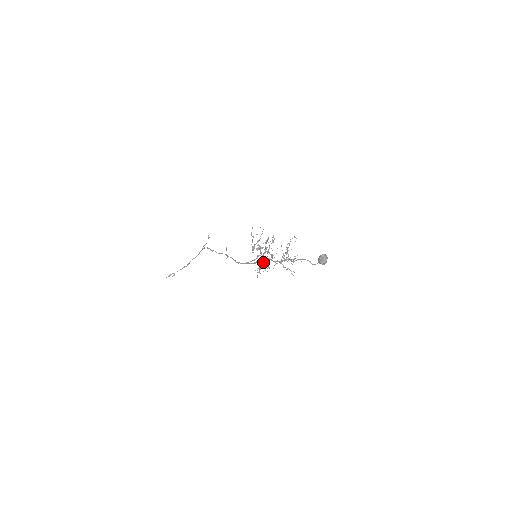
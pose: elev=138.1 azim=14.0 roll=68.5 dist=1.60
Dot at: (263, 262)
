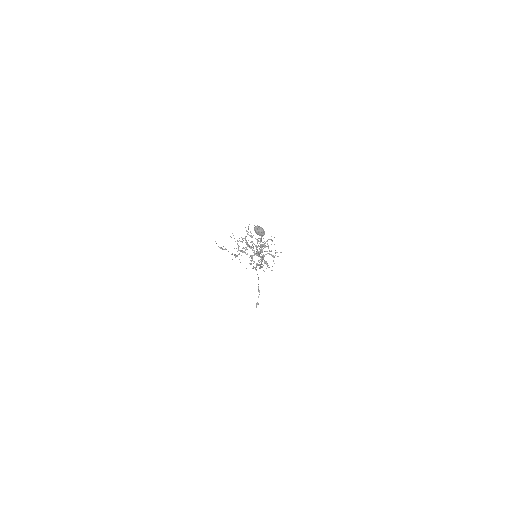
Dot at: (261, 257)
